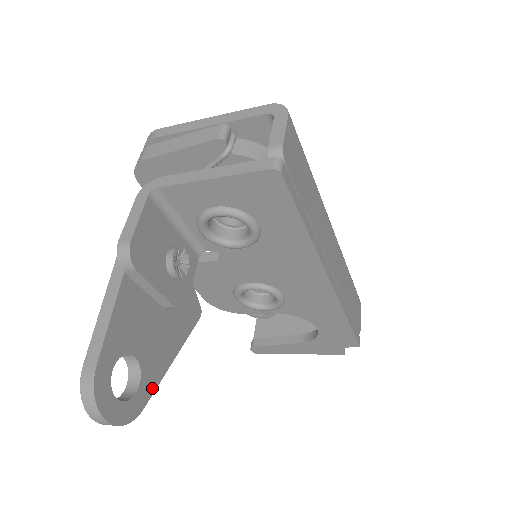
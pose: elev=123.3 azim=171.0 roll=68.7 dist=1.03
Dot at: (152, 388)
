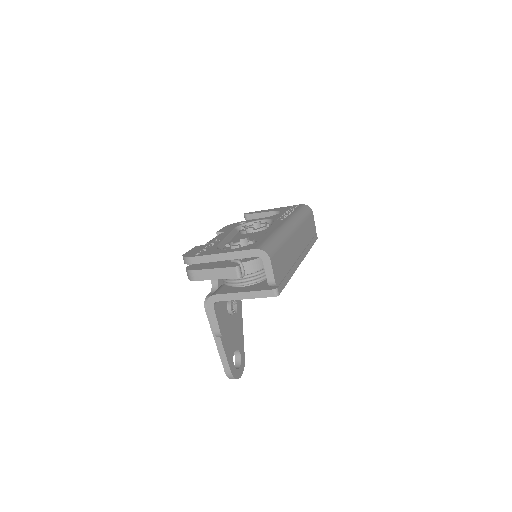
Dot at: (243, 348)
